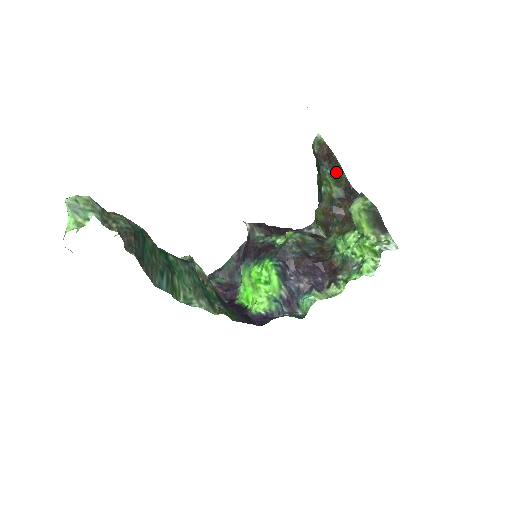
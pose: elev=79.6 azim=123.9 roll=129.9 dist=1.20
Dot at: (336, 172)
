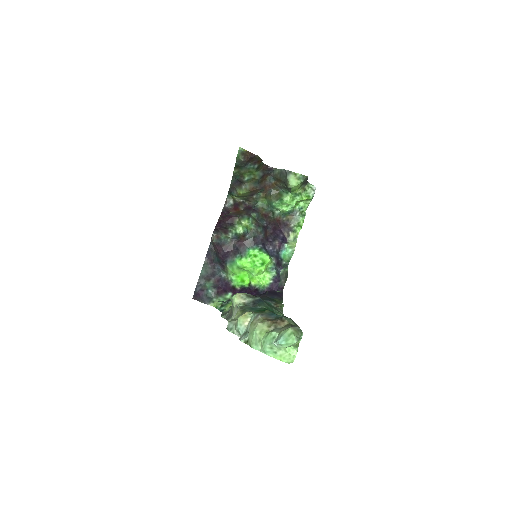
Dot at: (258, 164)
